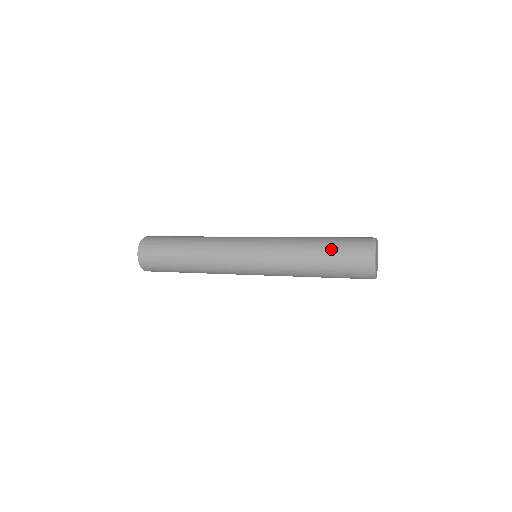
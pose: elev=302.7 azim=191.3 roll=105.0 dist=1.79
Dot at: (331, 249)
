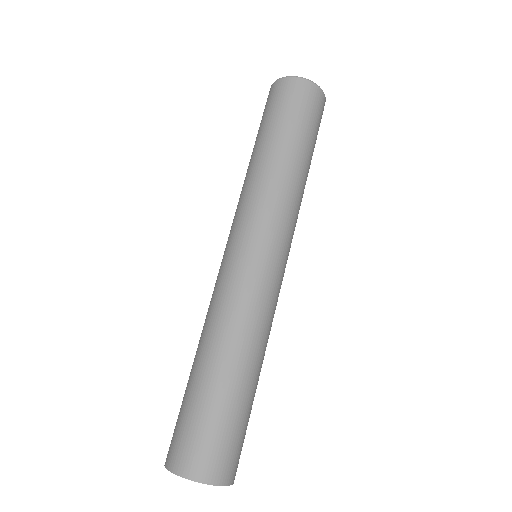
Dot at: (271, 128)
